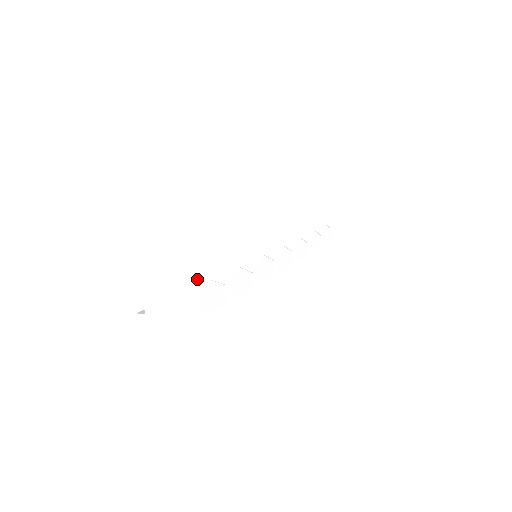
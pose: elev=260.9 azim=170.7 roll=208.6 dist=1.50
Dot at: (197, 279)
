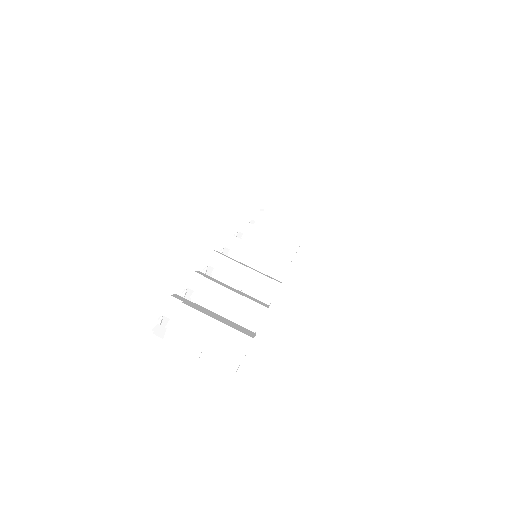
Dot at: (237, 330)
